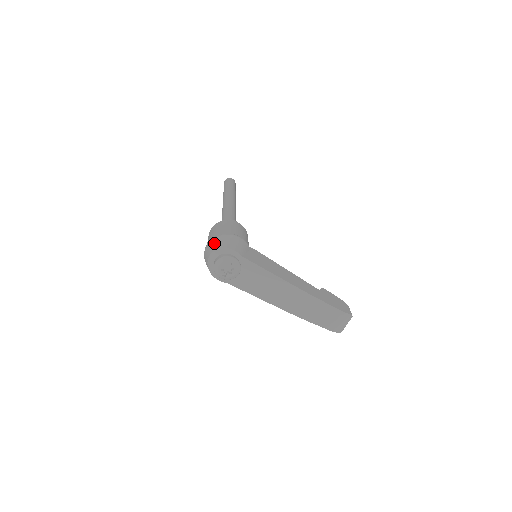
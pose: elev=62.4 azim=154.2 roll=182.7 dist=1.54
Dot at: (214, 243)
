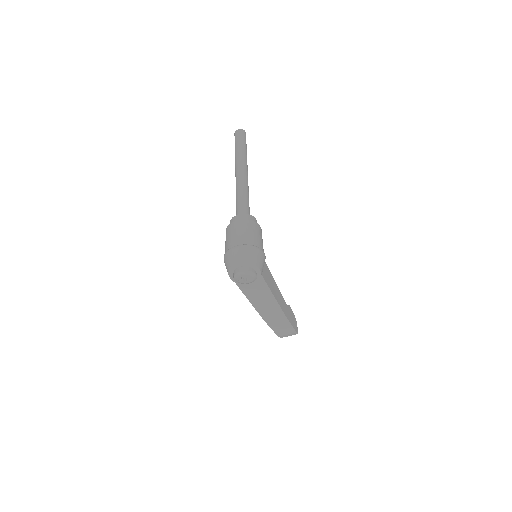
Dot at: (246, 253)
